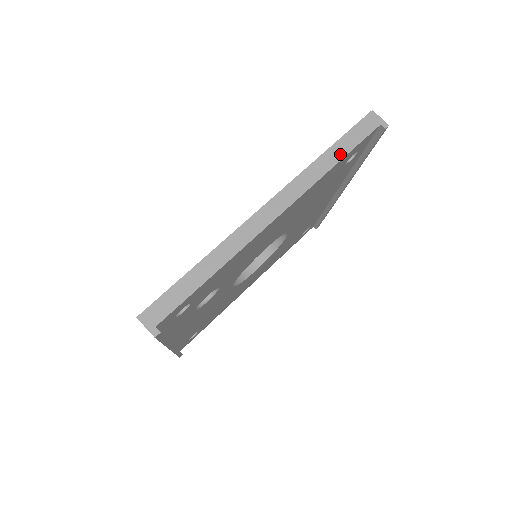
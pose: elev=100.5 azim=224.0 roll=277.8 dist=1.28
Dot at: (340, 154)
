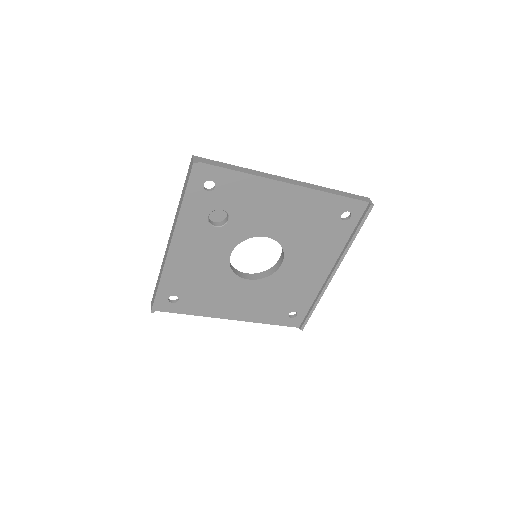
Dot at: (339, 194)
